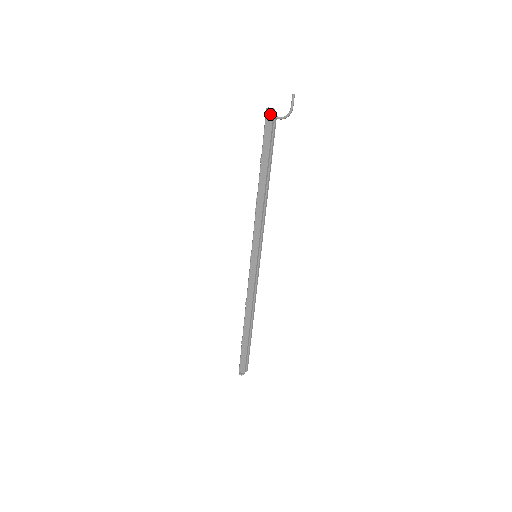
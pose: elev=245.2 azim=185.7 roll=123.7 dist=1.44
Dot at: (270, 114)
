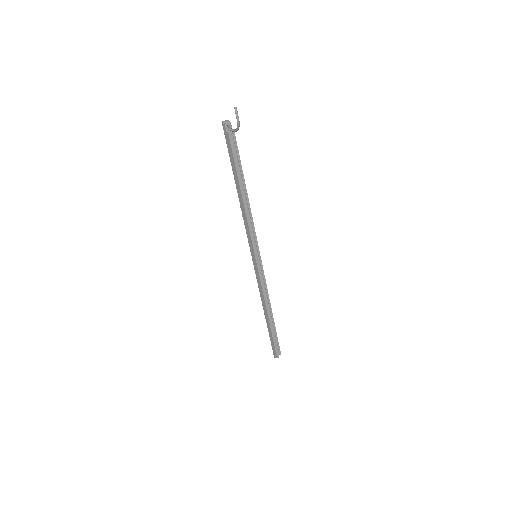
Dot at: (225, 128)
